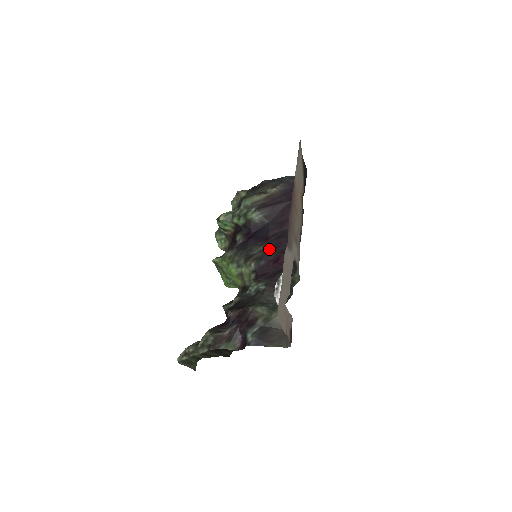
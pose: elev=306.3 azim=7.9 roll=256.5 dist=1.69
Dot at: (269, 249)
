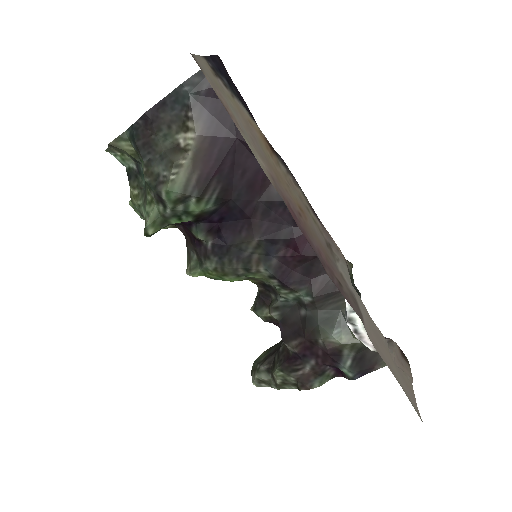
Dot at: (269, 240)
